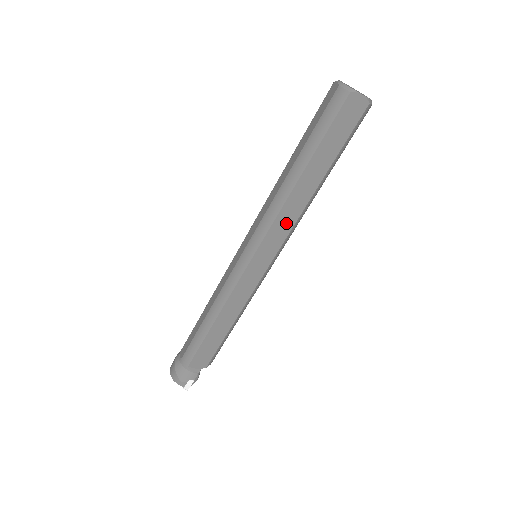
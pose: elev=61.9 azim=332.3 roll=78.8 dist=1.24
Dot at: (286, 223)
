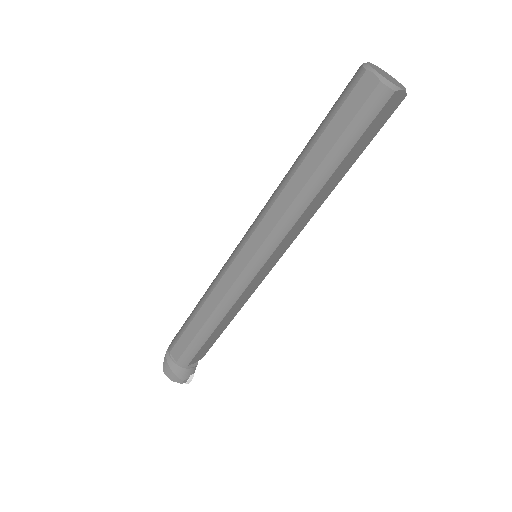
Dot at: (299, 227)
